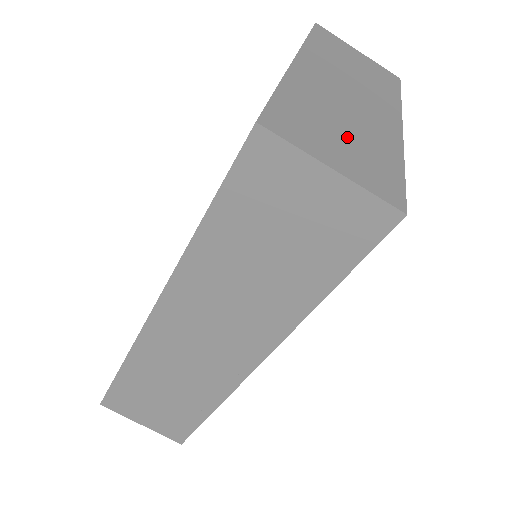
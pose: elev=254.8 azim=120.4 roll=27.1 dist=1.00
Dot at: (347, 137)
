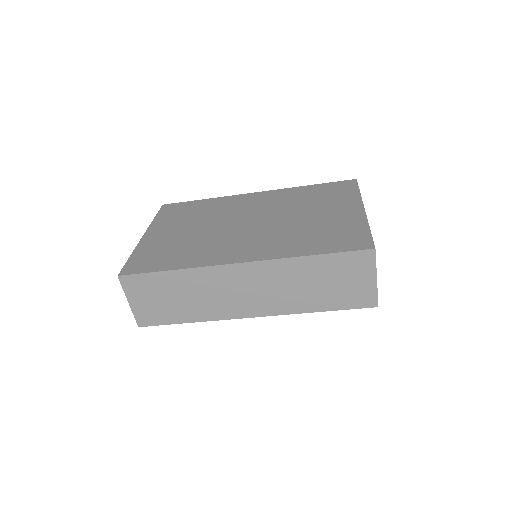
Dot at: occluded
